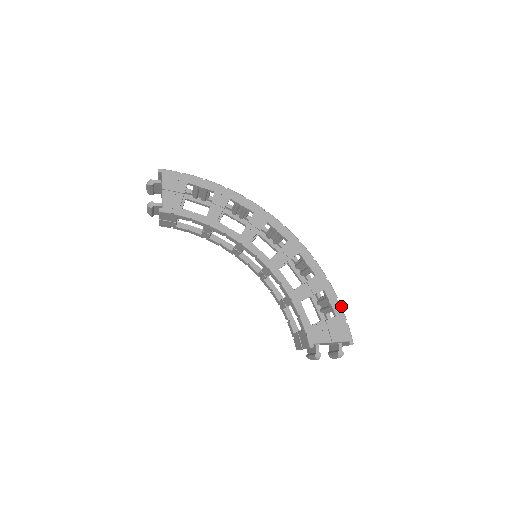
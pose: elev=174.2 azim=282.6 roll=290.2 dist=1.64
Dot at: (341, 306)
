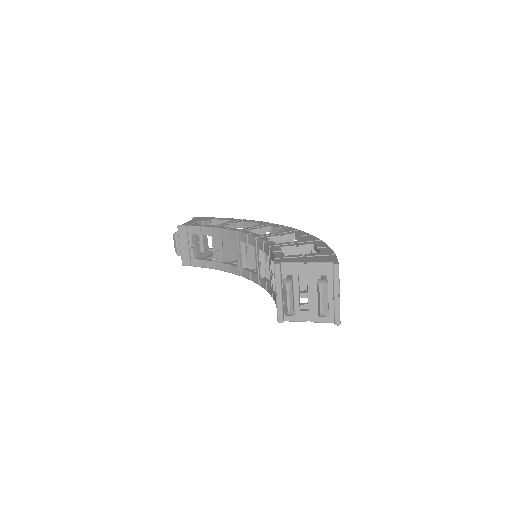
Dot at: occluded
